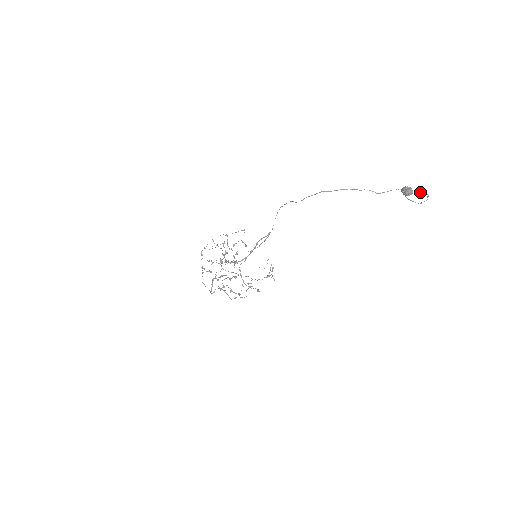
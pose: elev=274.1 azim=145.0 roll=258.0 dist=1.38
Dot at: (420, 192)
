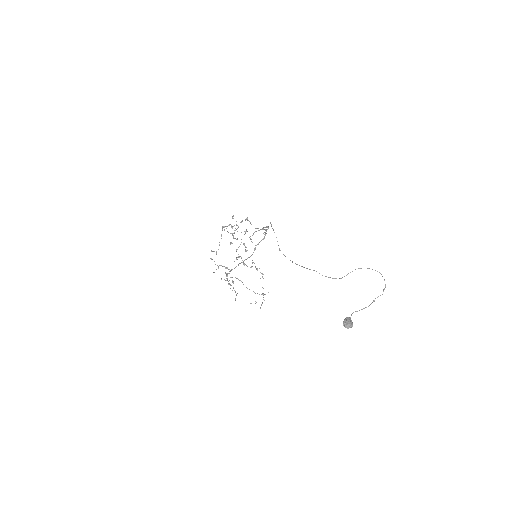
Dot at: (382, 276)
